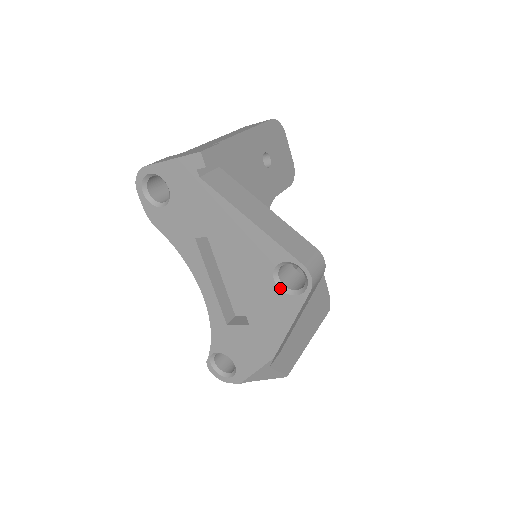
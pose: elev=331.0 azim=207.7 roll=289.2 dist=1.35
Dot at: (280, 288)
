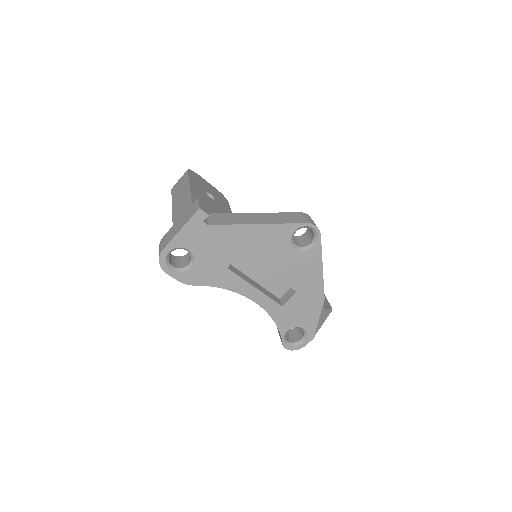
Dot at: (302, 250)
